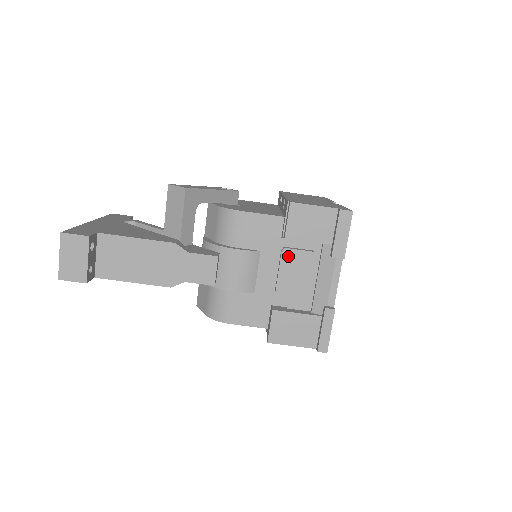
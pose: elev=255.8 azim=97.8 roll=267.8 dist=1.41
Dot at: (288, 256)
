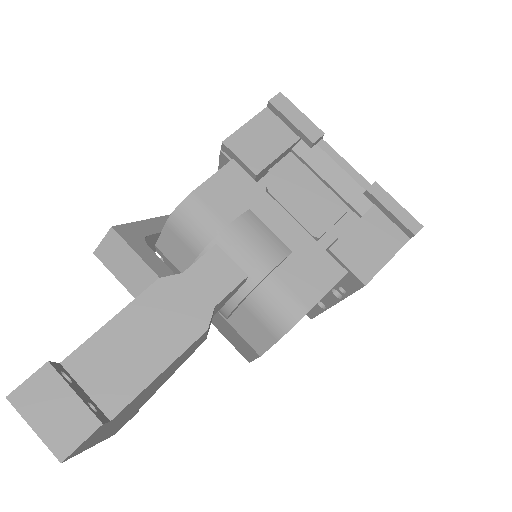
Dot at: (278, 190)
